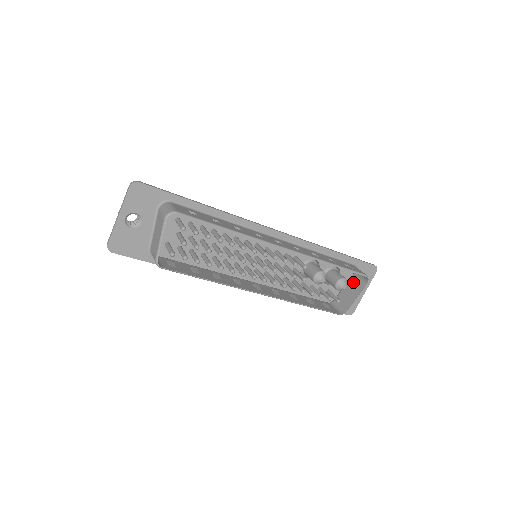
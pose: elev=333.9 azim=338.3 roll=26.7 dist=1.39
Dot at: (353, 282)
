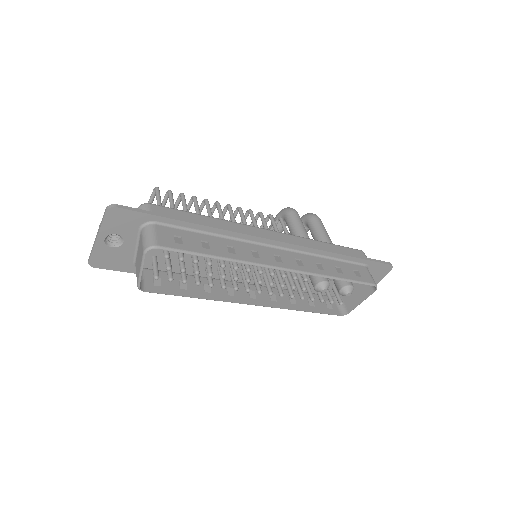
Dot at: occluded
